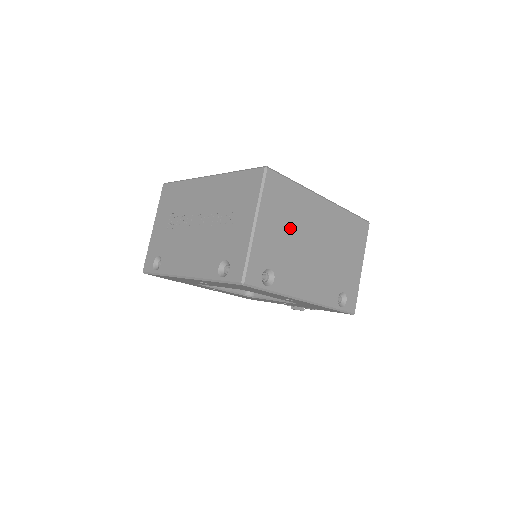
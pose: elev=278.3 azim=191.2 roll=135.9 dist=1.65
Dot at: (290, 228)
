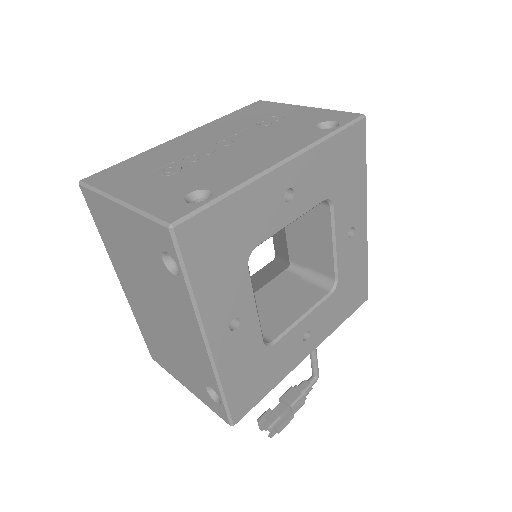
Dot at: occluded
